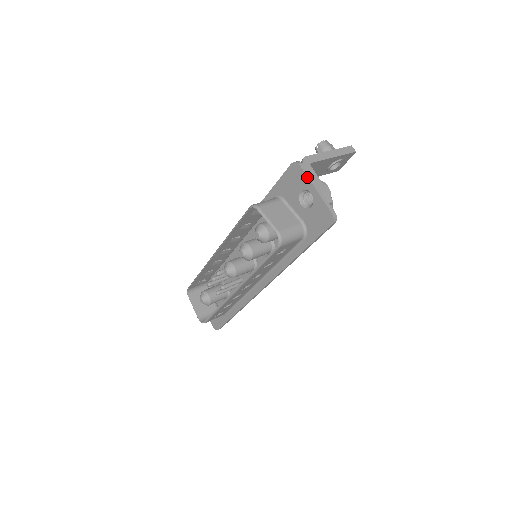
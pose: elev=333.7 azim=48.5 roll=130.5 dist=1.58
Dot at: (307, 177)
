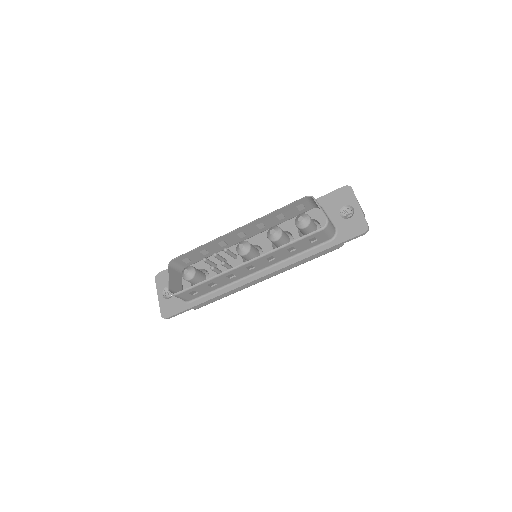
Dot at: (355, 197)
